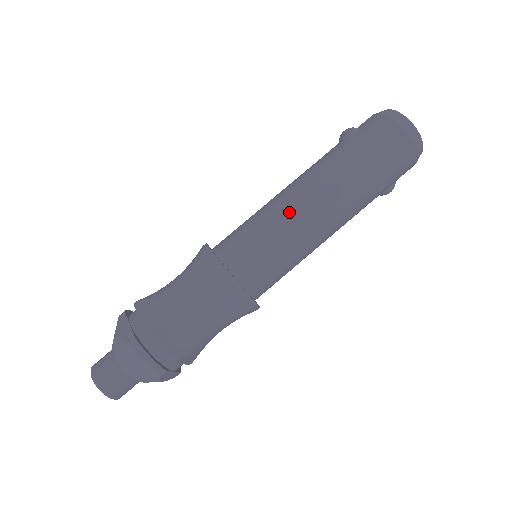
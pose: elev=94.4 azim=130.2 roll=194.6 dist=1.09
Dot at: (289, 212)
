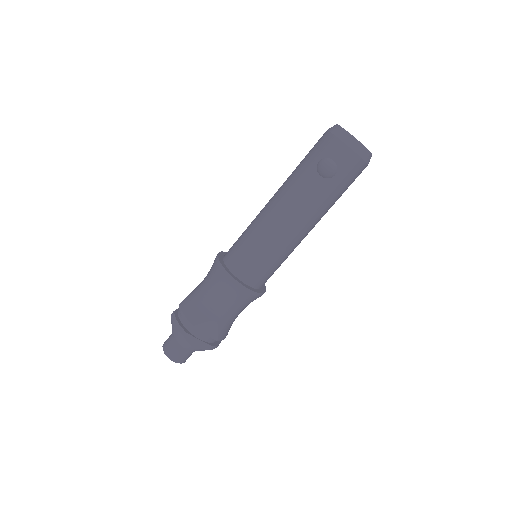
Dot at: (293, 245)
